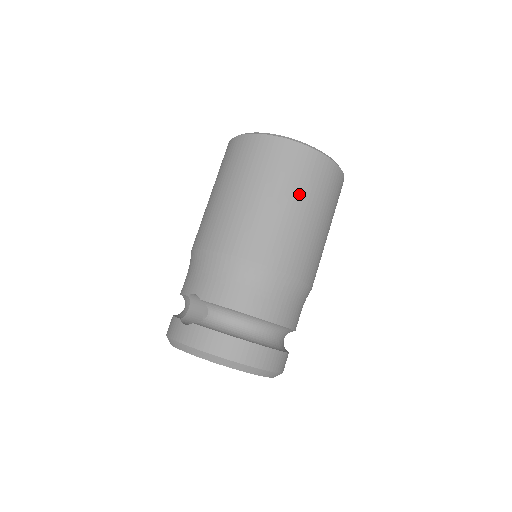
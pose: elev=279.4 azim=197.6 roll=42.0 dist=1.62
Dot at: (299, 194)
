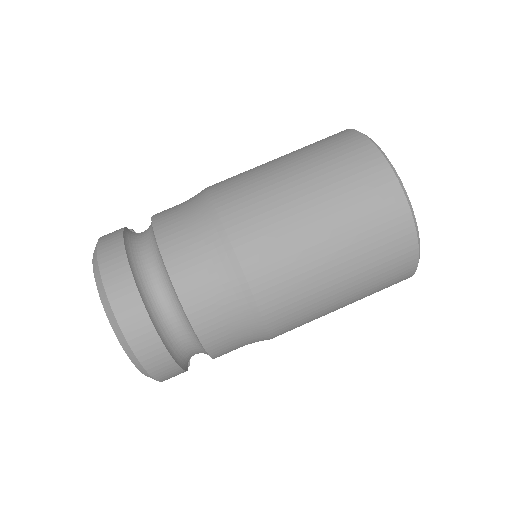
Dot at: (321, 180)
